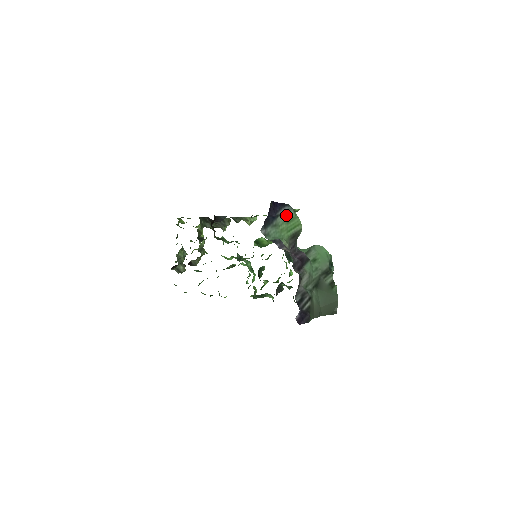
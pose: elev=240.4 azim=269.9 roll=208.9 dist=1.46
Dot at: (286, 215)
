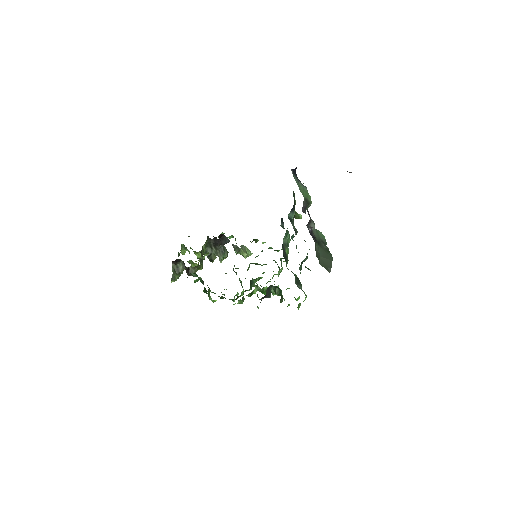
Dot at: (303, 186)
